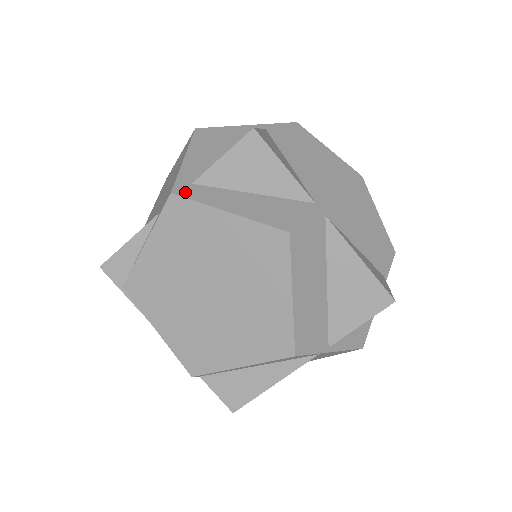
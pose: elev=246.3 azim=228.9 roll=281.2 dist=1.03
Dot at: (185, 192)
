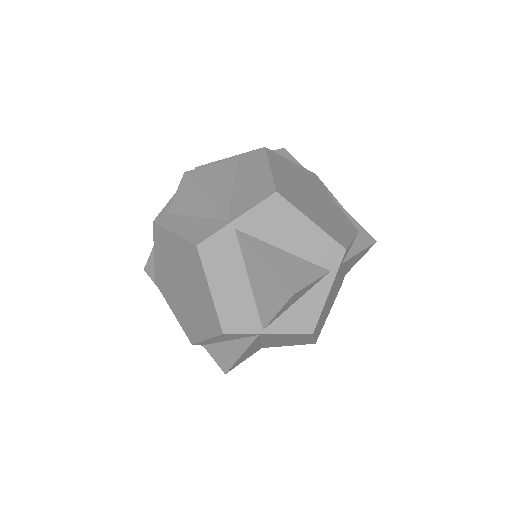
Dot at: (160, 220)
